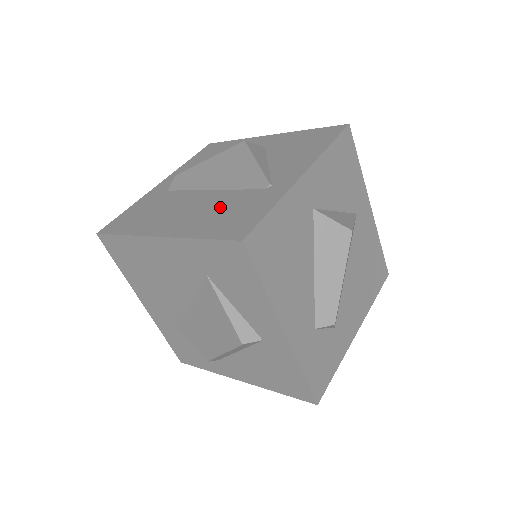
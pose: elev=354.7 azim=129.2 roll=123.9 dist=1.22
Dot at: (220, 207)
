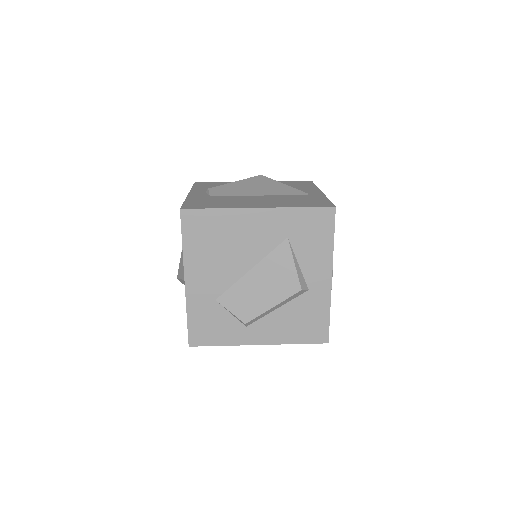
Dot at: (286, 199)
